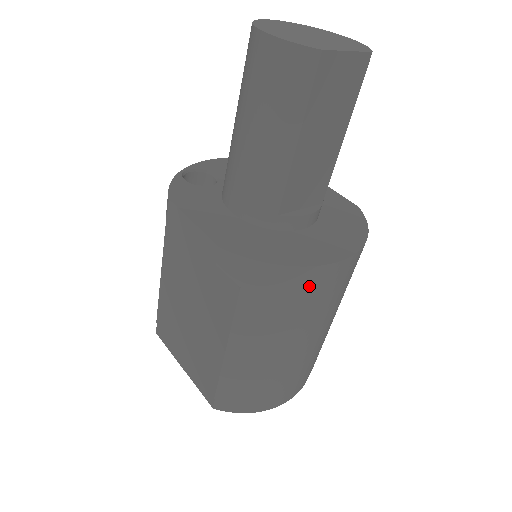
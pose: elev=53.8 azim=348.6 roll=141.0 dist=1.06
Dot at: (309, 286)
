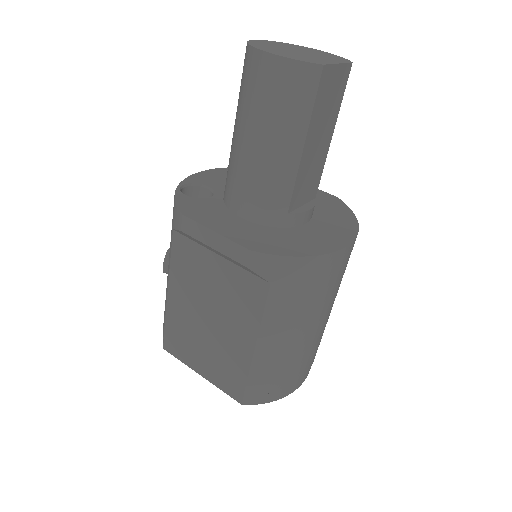
Dot at: (327, 271)
